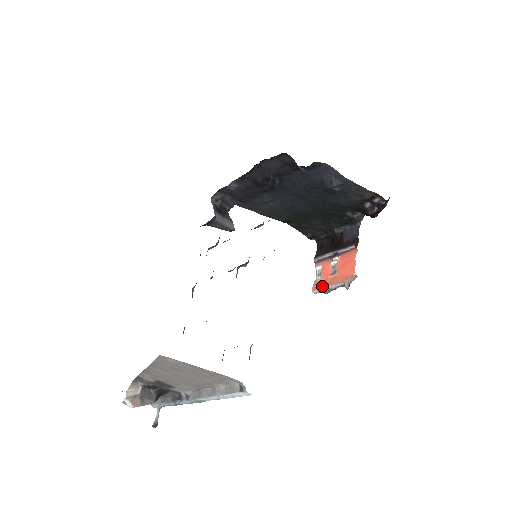
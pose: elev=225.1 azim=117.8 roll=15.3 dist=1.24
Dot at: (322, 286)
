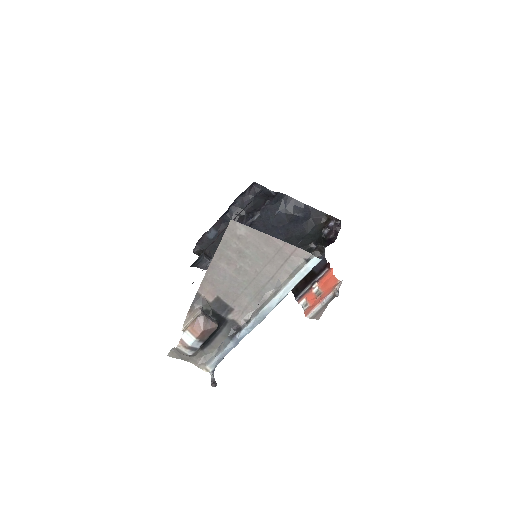
Dot at: (313, 307)
